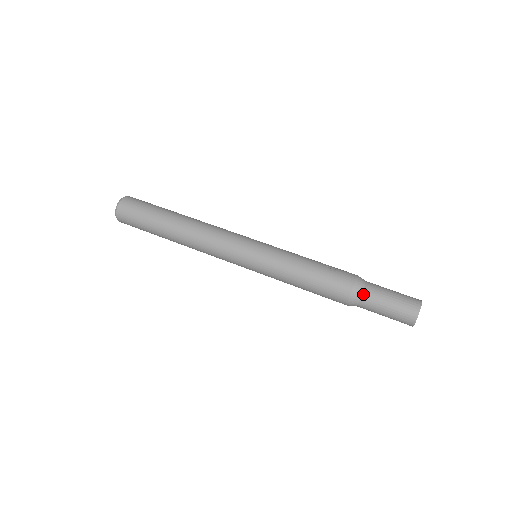
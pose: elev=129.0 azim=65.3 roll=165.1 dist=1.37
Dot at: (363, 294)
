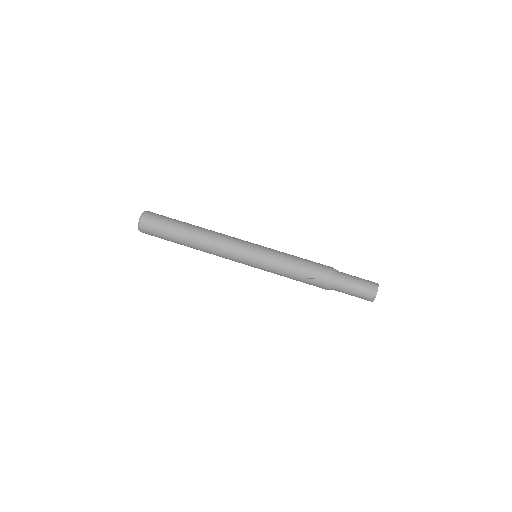
Dot at: (335, 290)
